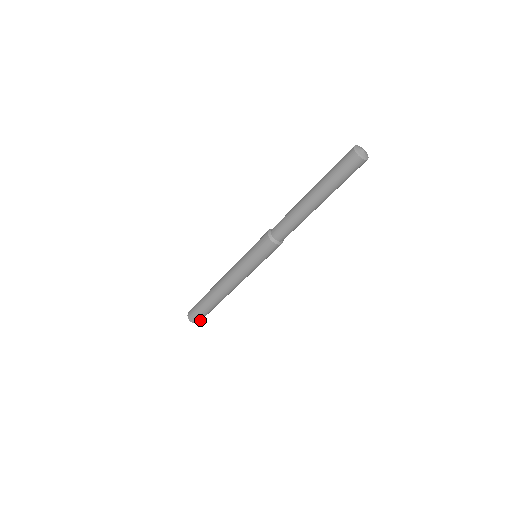
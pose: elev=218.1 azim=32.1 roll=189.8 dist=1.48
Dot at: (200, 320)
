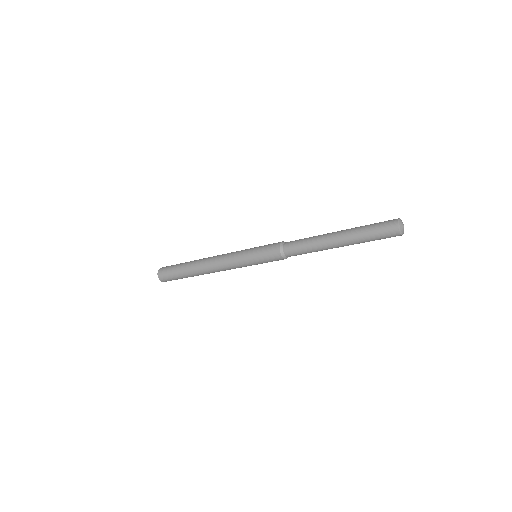
Dot at: occluded
